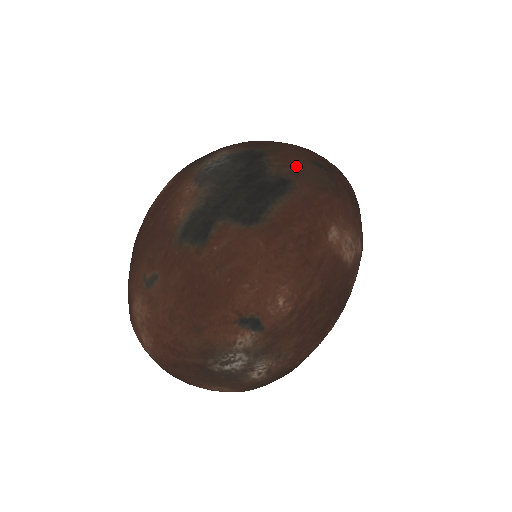
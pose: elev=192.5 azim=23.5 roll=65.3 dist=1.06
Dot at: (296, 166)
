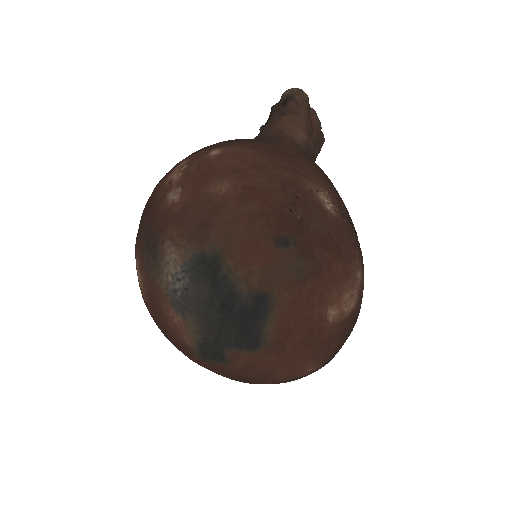
Dot at: (262, 266)
